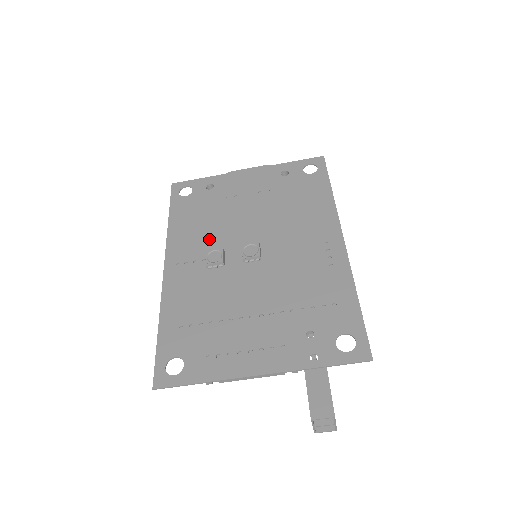
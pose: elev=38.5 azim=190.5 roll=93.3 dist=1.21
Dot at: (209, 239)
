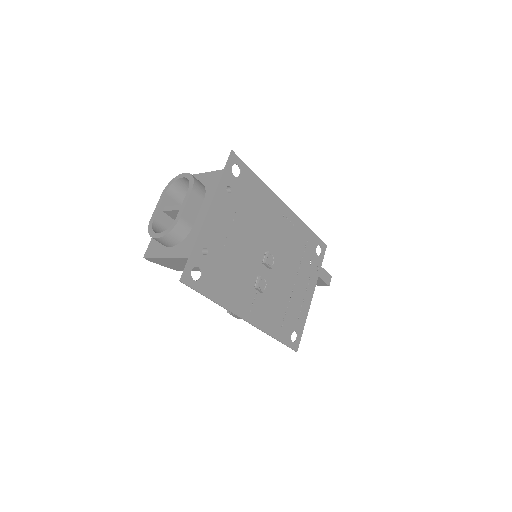
Dot at: (246, 280)
